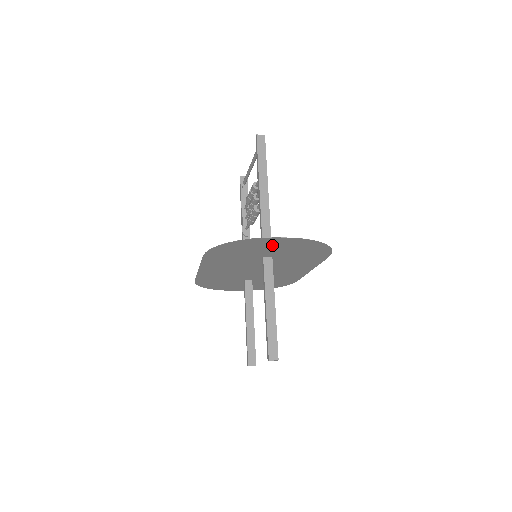
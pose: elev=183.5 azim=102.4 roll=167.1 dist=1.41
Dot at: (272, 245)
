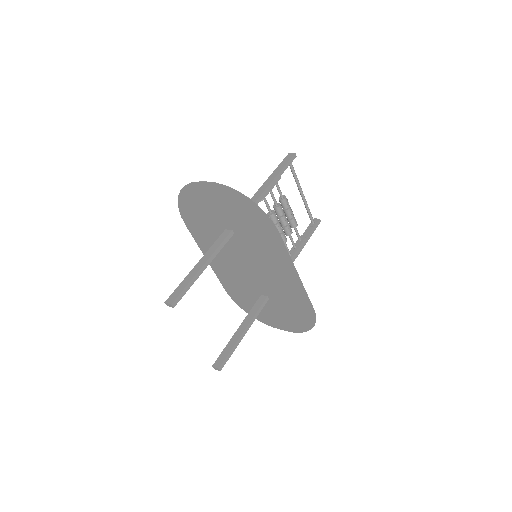
Dot at: (210, 201)
